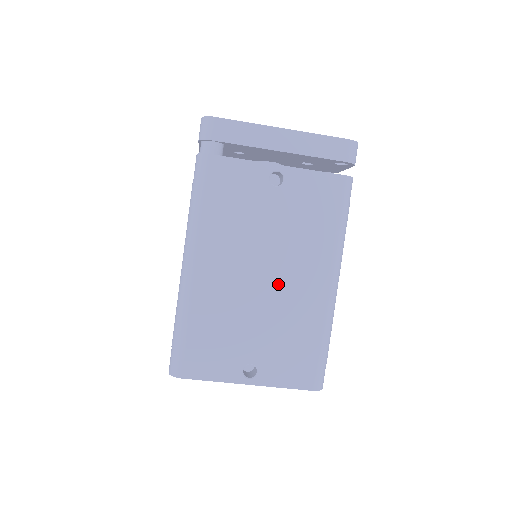
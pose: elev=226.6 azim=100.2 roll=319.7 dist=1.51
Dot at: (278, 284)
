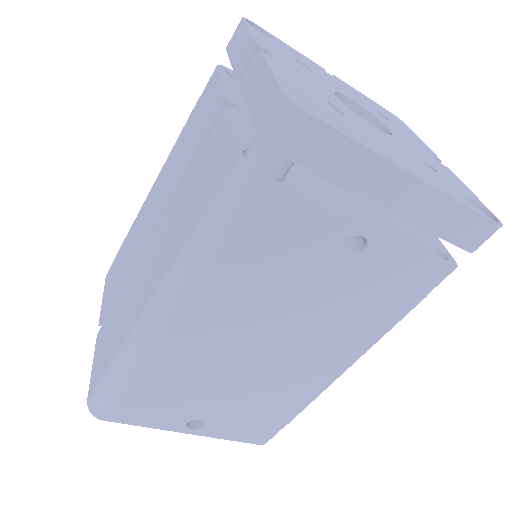
Dot at: (277, 361)
